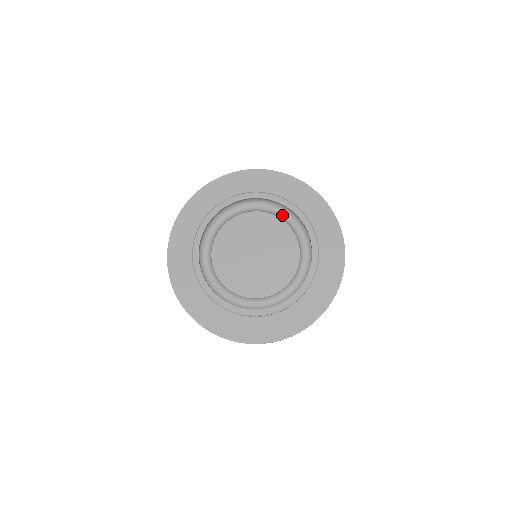
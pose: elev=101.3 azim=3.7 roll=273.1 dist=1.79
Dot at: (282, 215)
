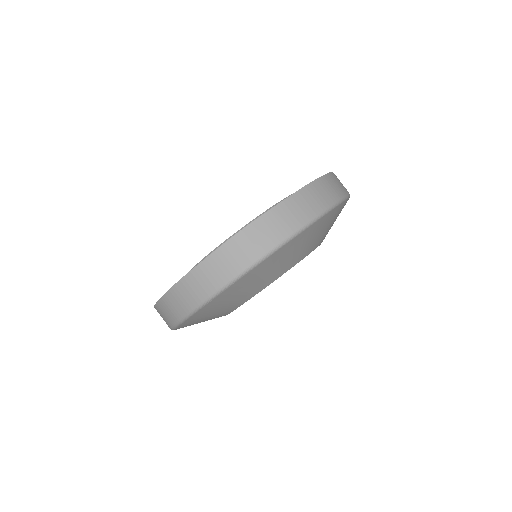
Dot at: occluded
